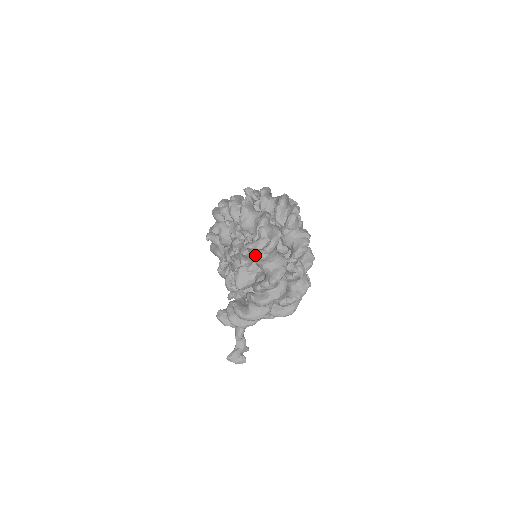
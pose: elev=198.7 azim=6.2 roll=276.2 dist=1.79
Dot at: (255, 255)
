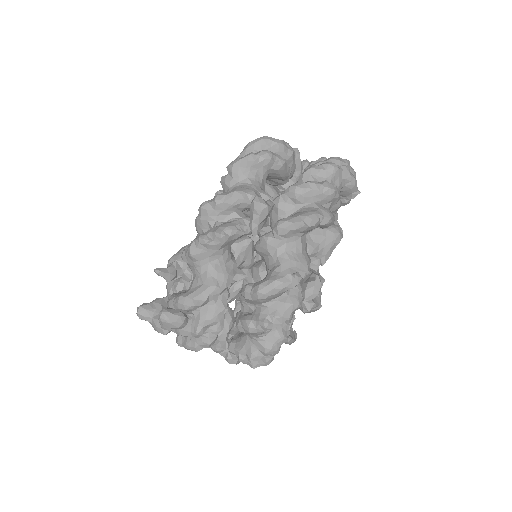
Dot at: occluded
